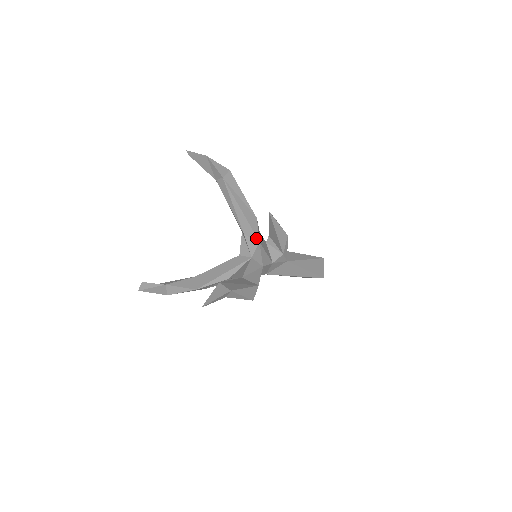
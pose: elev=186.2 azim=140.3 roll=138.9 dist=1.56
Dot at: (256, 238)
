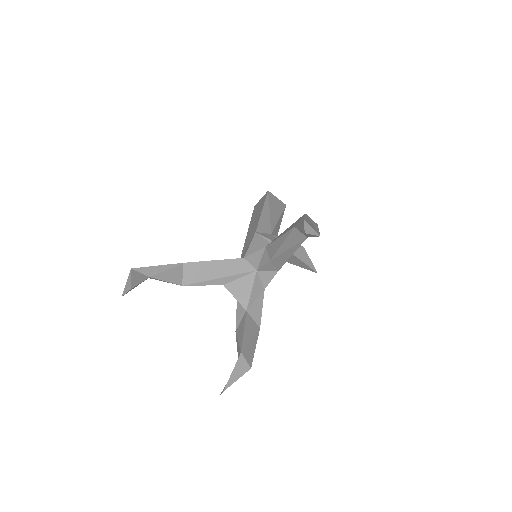
Dot at: (279, 269)
